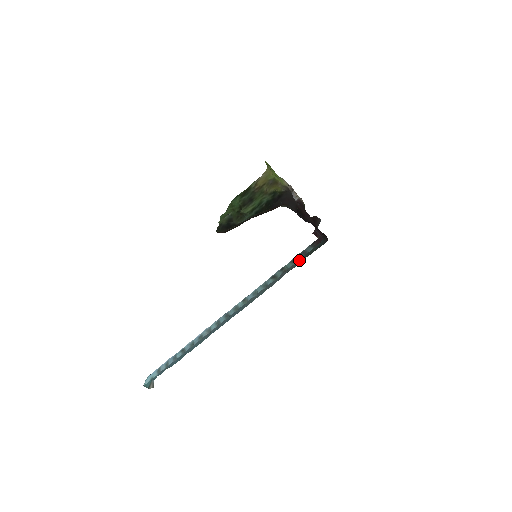
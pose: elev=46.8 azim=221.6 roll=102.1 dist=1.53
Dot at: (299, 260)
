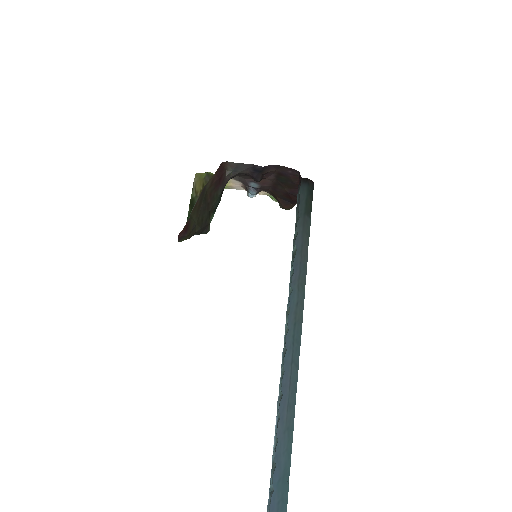
Dot at: (305, 223)
